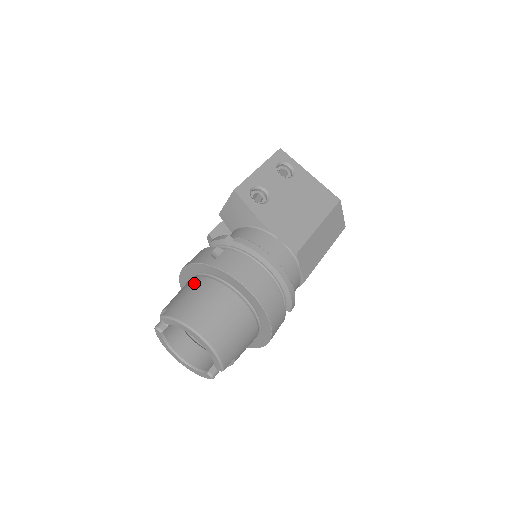
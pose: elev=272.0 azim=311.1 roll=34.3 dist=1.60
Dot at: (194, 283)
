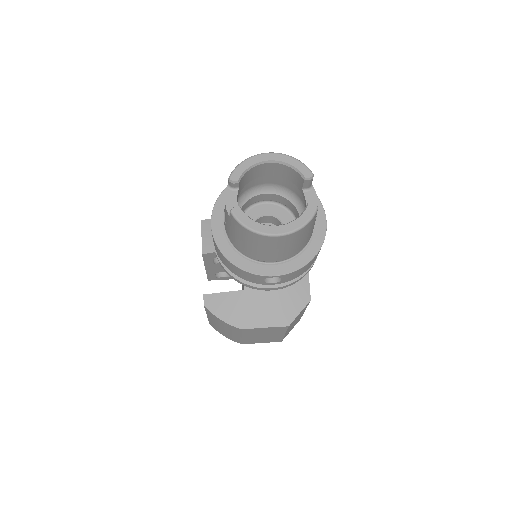
Dot at: occluded
